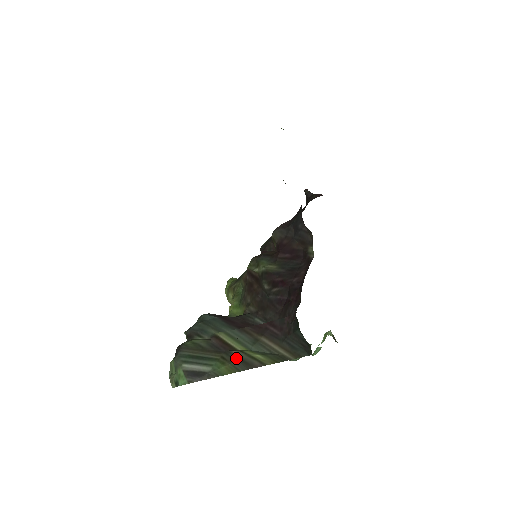
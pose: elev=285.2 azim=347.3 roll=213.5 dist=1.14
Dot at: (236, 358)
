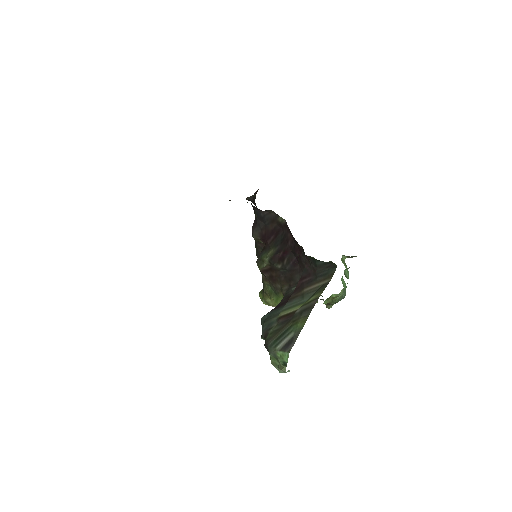
Dot at: (300, 312)
